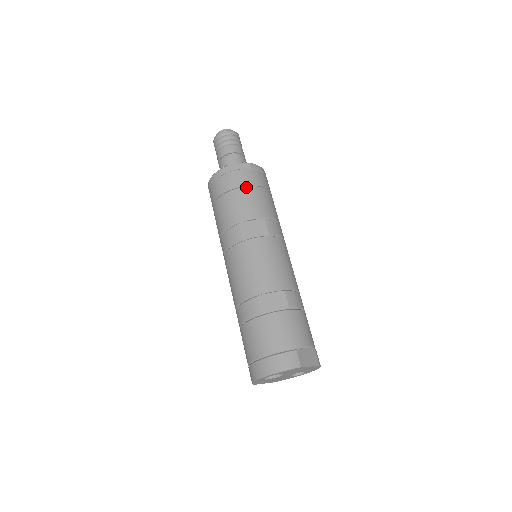
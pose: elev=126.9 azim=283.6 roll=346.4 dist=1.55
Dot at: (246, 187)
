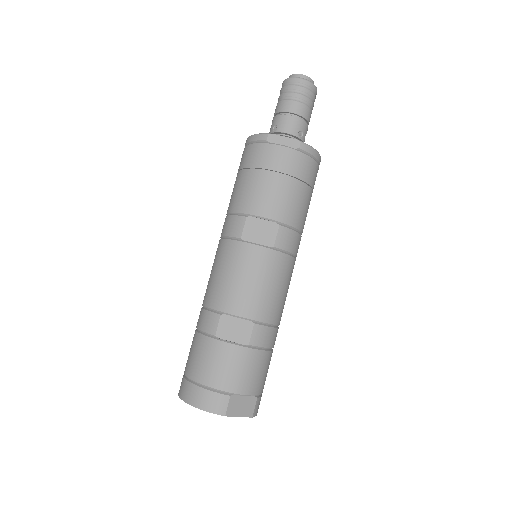
Dot at: (278, 173)
